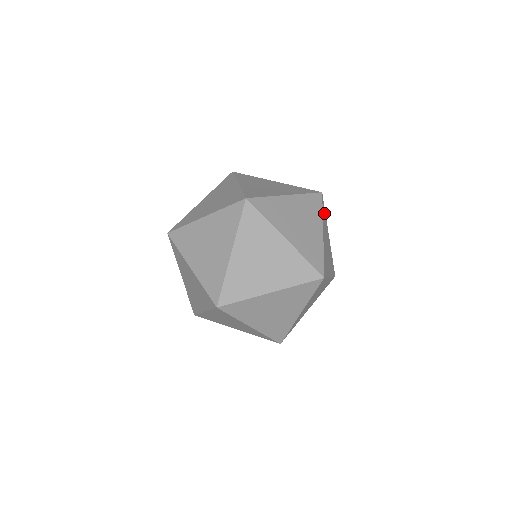
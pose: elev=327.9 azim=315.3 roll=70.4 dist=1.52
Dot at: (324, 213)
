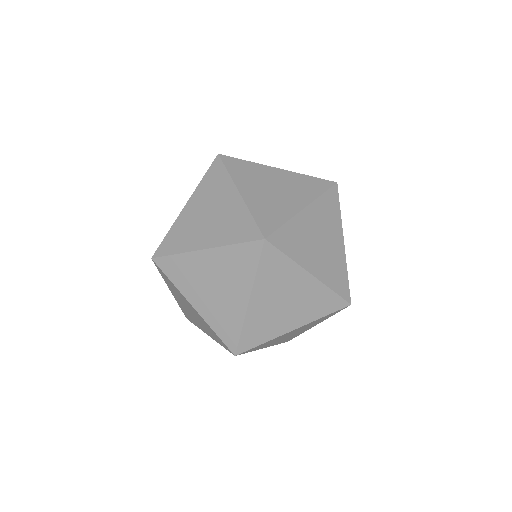
Dot at: (275, 262)
